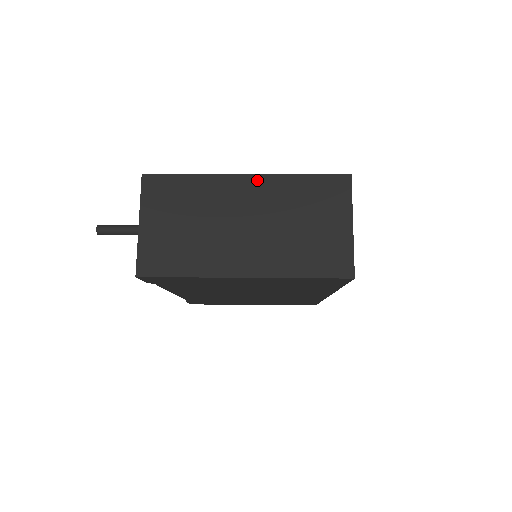
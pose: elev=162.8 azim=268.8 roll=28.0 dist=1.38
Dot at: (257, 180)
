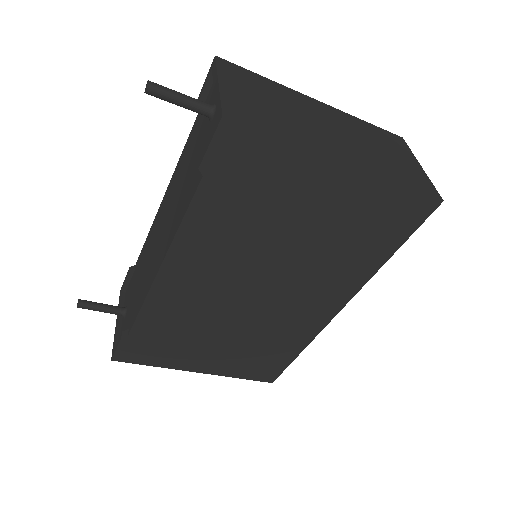
Dot at: (329, 108)
